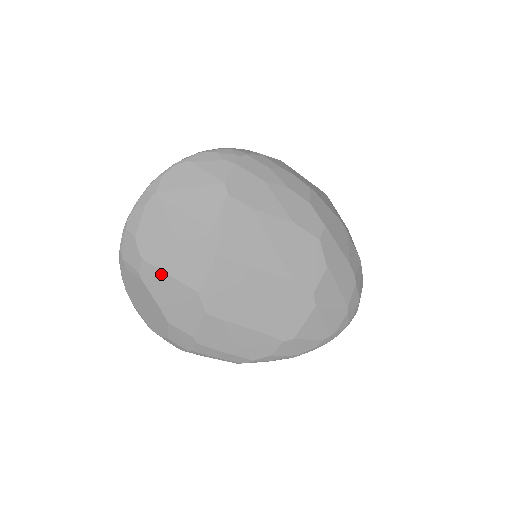
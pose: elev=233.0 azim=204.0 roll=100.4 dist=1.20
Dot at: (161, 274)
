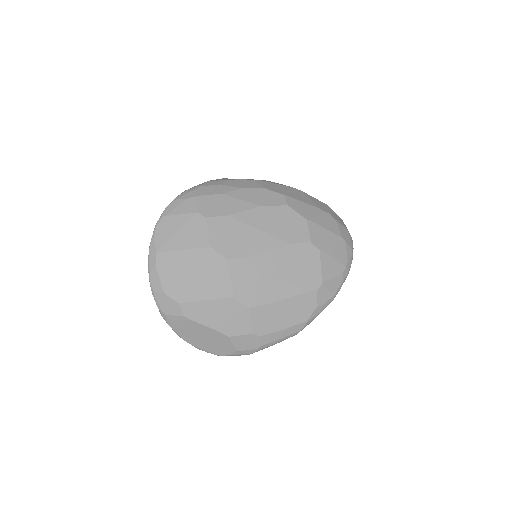
Dot at: (199, 304)
